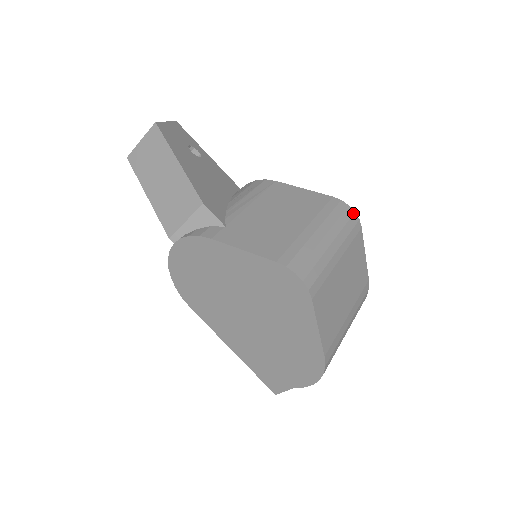
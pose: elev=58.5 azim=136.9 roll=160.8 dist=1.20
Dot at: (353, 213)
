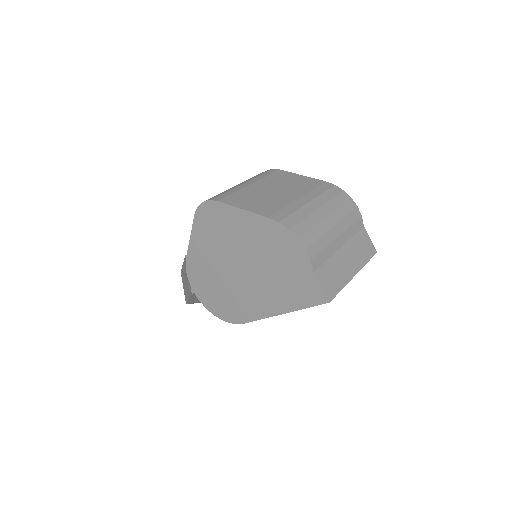
Dot at: (265, 171)
